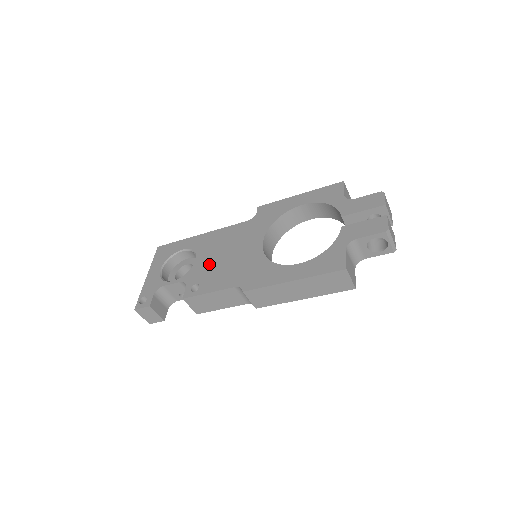
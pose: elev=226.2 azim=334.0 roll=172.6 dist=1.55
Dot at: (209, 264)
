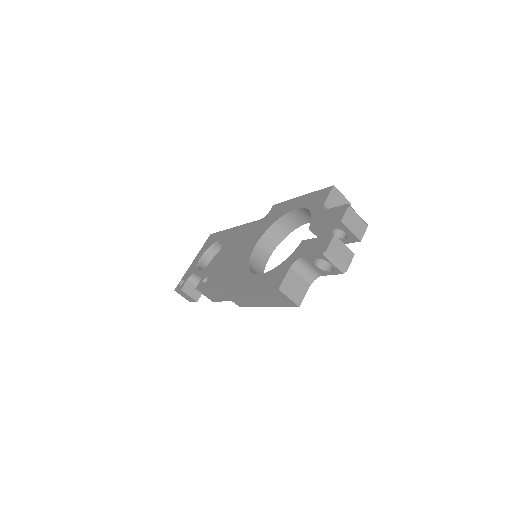
Dot at: (221, 259)
